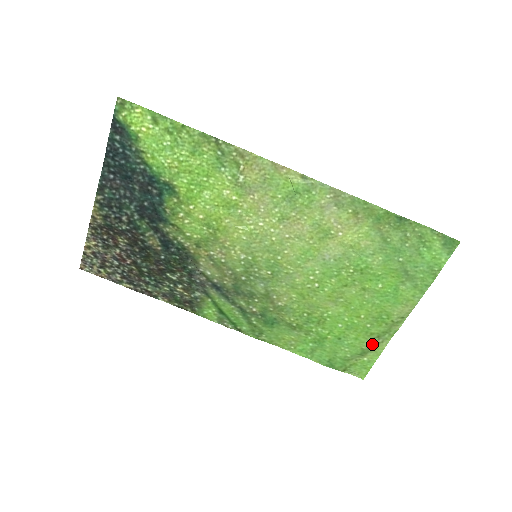
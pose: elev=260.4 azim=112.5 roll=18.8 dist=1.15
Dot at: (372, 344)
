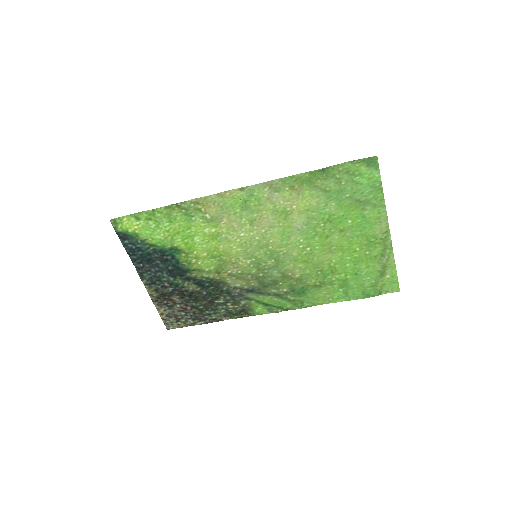
Dot at: (383, 263)
